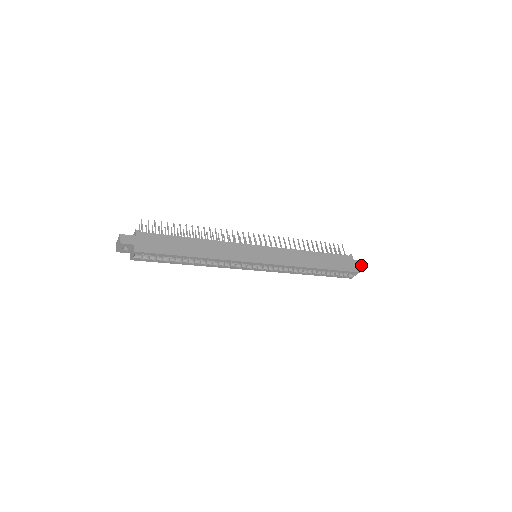
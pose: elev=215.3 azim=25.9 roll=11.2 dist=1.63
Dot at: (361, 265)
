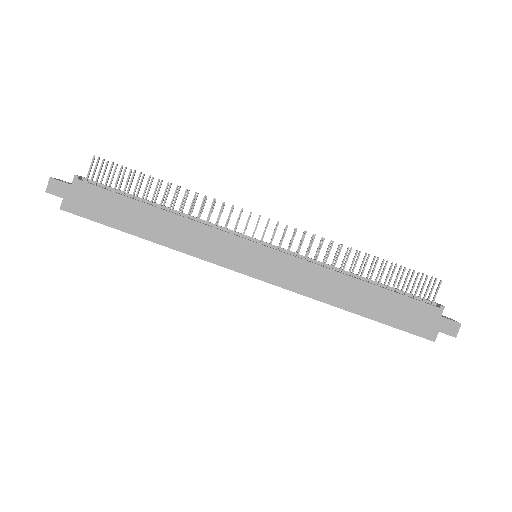
Dot at: (450, 330)
